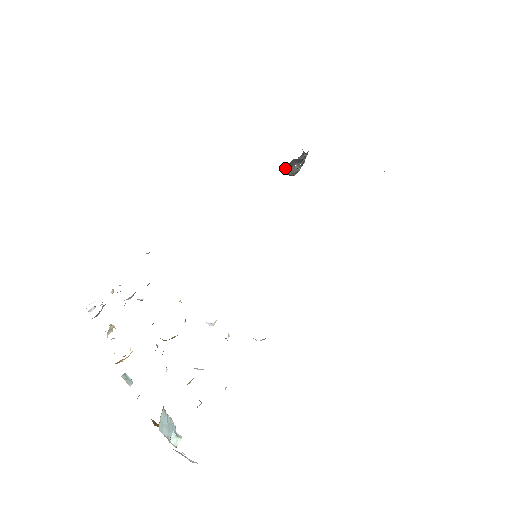
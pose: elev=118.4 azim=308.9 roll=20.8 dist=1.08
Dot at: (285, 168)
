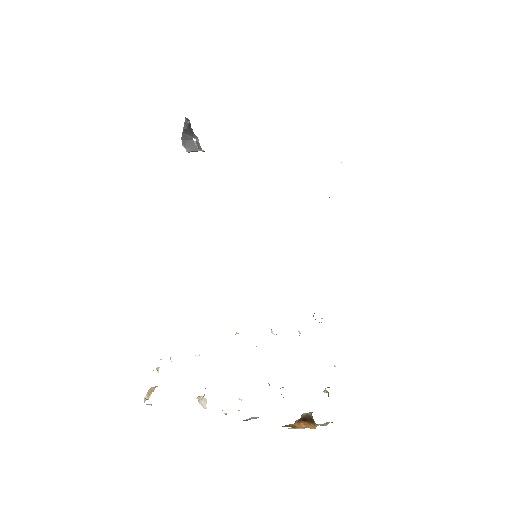
Dot at: (182, 145)
